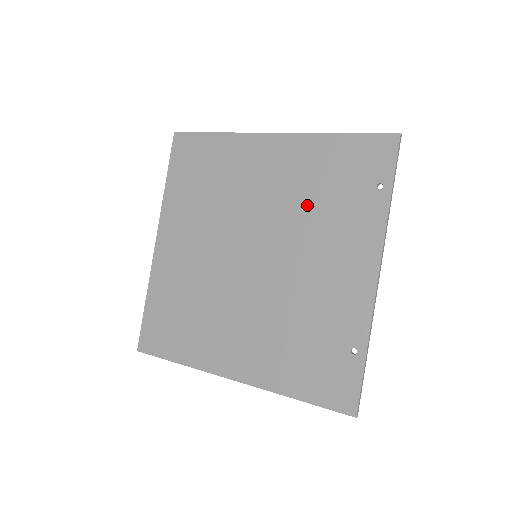
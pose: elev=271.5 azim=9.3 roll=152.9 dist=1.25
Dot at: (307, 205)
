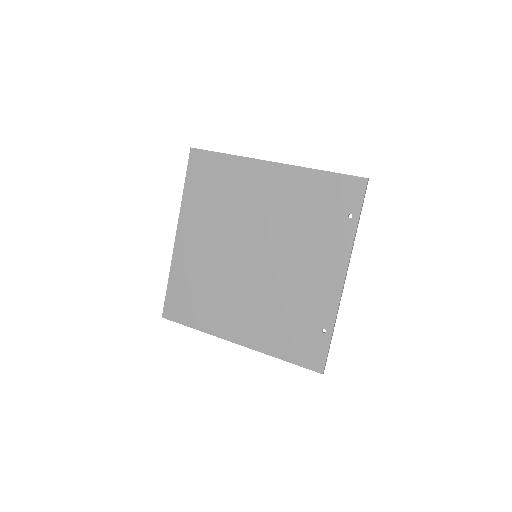
Dot at: (296, 223)
